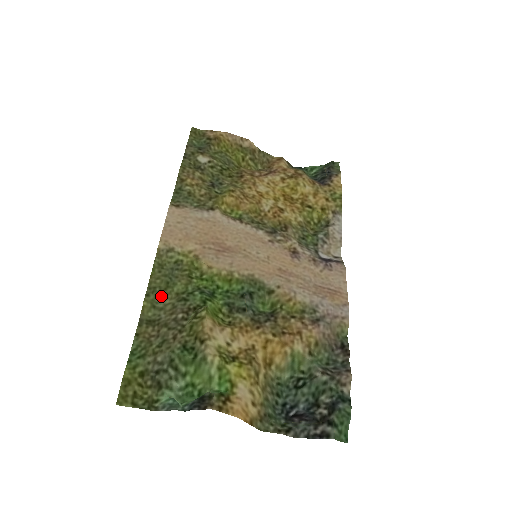
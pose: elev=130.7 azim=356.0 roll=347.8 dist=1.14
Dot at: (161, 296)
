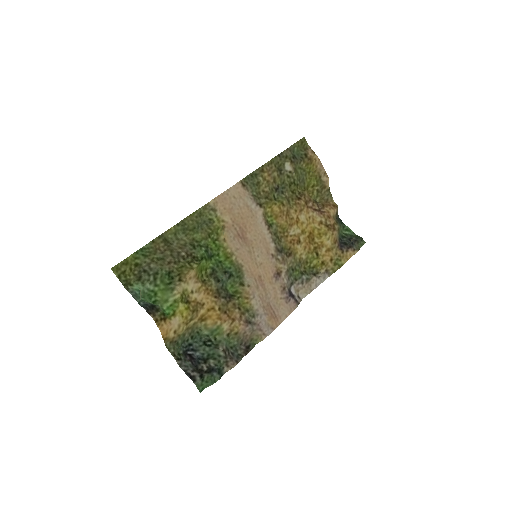
Dot at: (184, 232)
